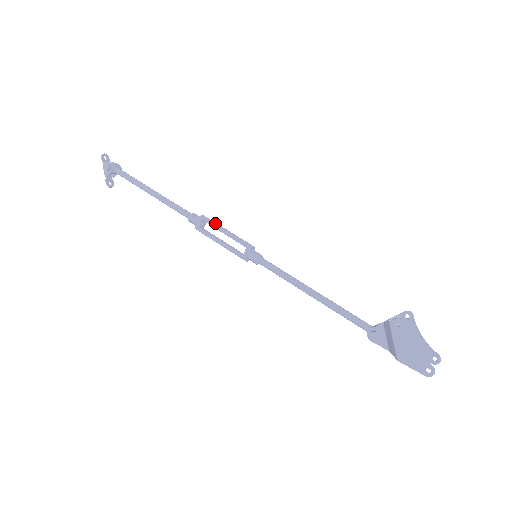
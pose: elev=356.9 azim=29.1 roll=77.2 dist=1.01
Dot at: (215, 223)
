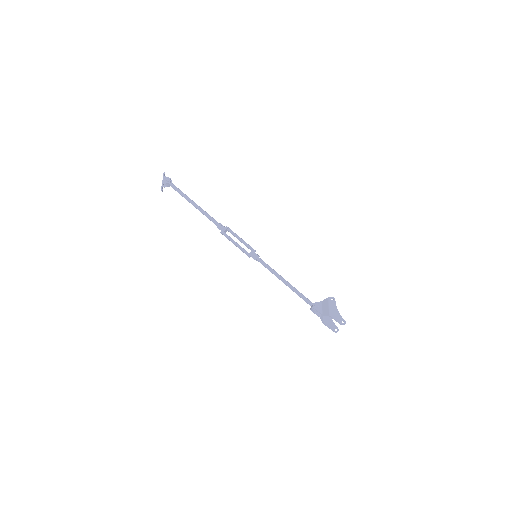
Dot at: (235, 233)
